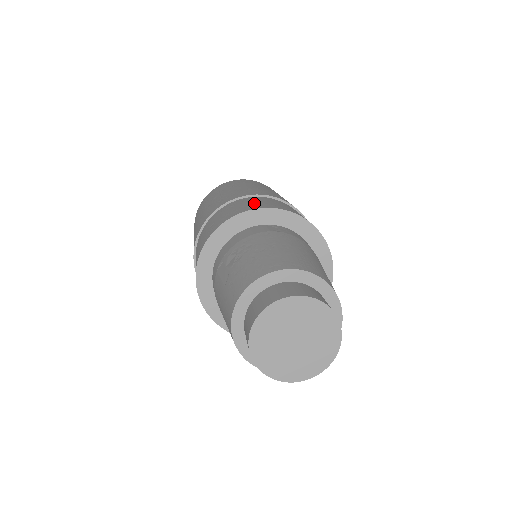
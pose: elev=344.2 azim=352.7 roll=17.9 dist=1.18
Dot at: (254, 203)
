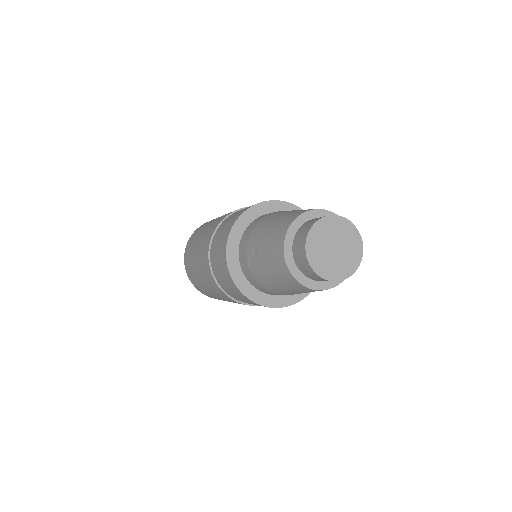
Dot at: (233, 217)
